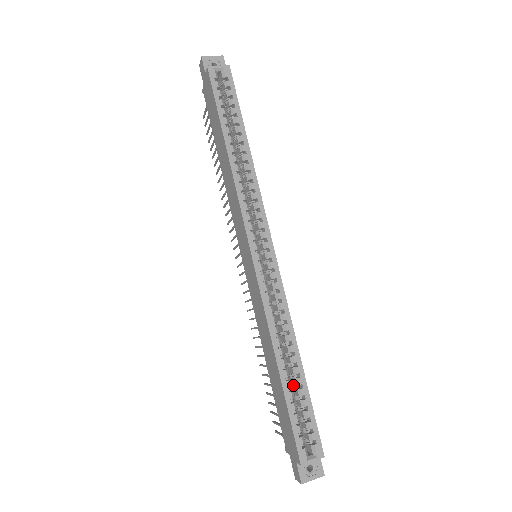
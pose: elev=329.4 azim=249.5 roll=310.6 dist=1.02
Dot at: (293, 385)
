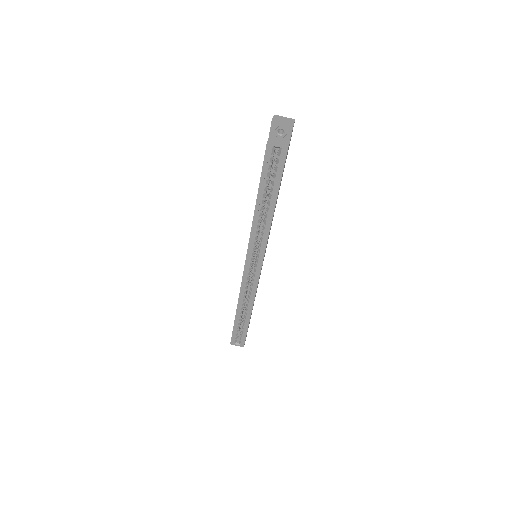
Dot at: (243, 318)
